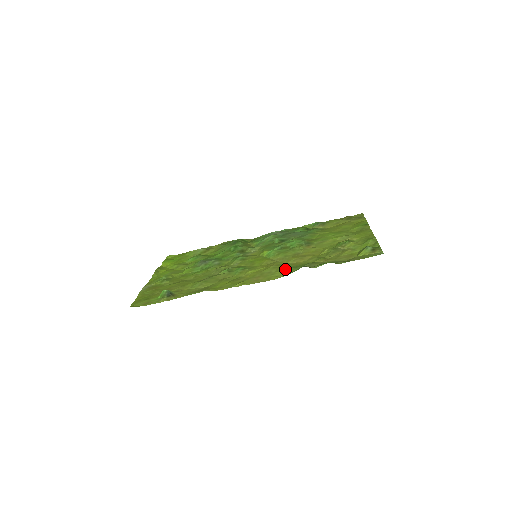
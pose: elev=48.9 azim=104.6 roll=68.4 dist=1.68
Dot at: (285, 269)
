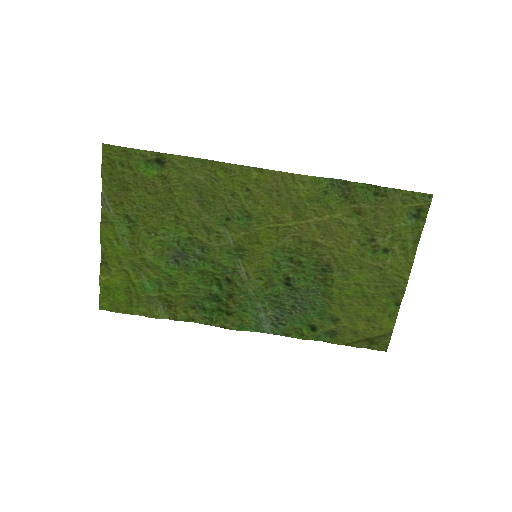
Dot at: (310, 198)
